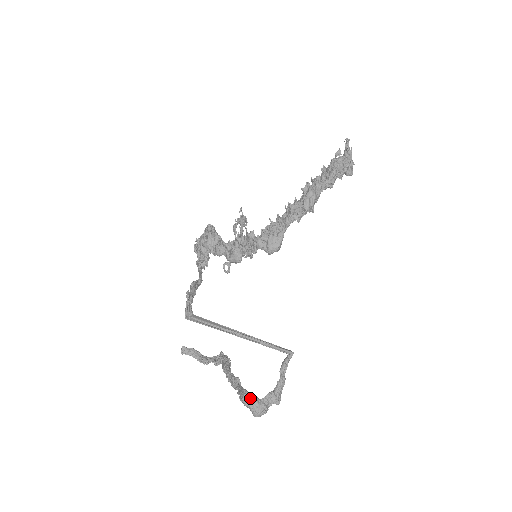
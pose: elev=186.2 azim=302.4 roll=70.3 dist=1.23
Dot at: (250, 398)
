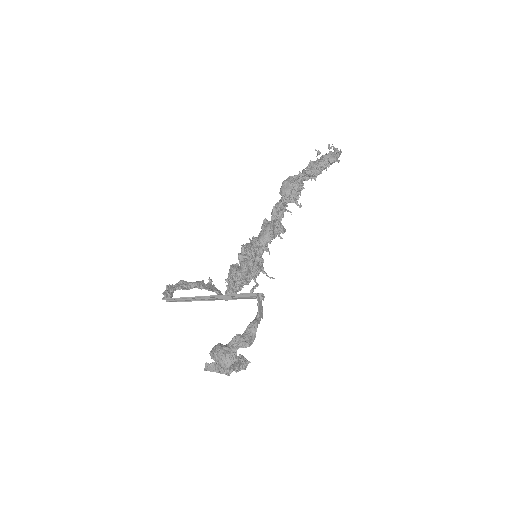
Dot at: (214, 346)
